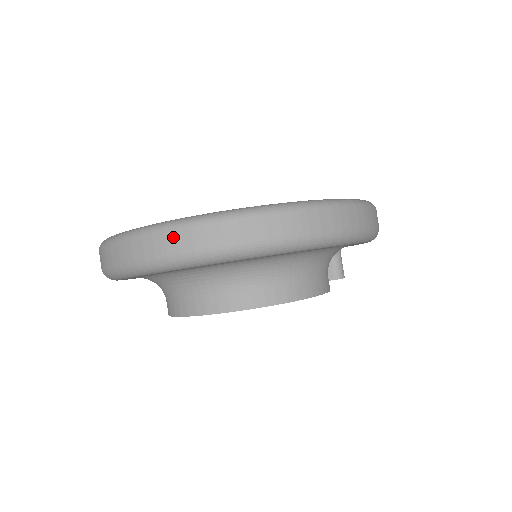
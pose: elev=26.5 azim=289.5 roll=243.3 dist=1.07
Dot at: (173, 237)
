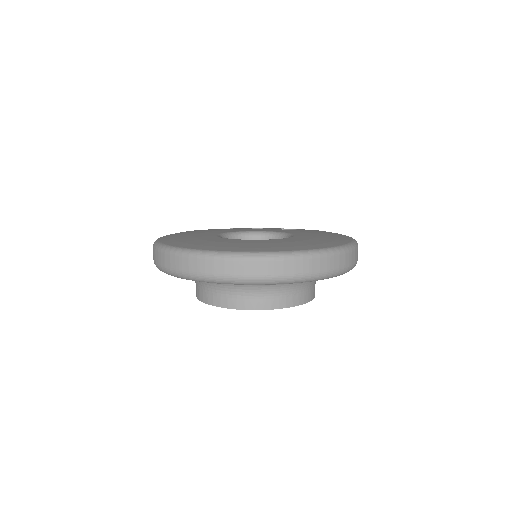
Dot at: (250, 265)
